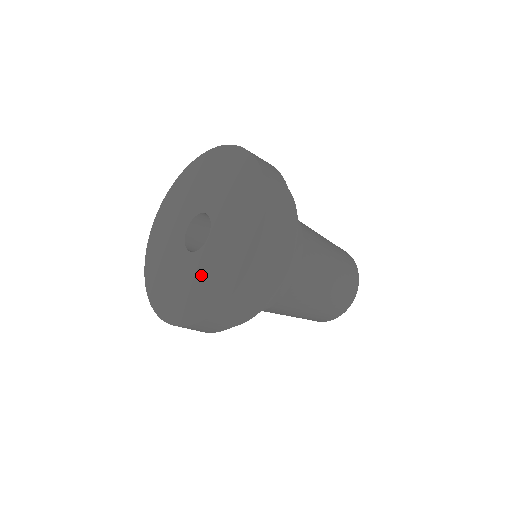
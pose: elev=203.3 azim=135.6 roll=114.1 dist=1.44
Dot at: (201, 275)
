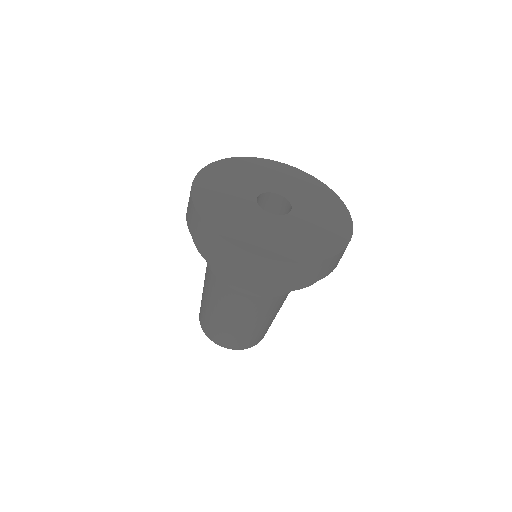
Dot at: (272, 230)
